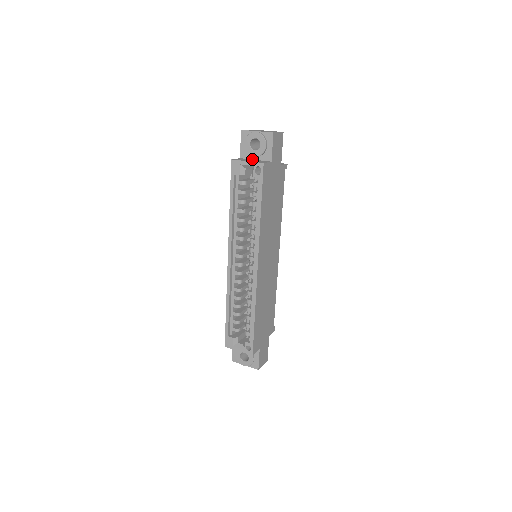
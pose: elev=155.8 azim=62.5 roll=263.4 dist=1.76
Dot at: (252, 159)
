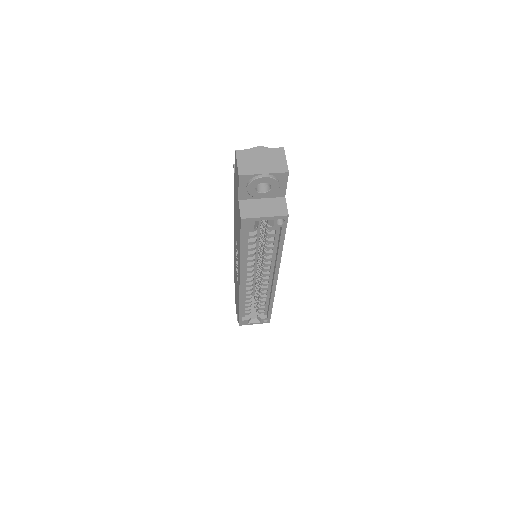
Dot at: (257, 198)
